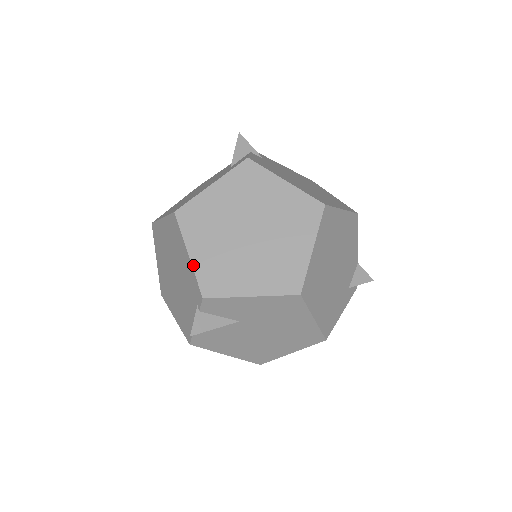
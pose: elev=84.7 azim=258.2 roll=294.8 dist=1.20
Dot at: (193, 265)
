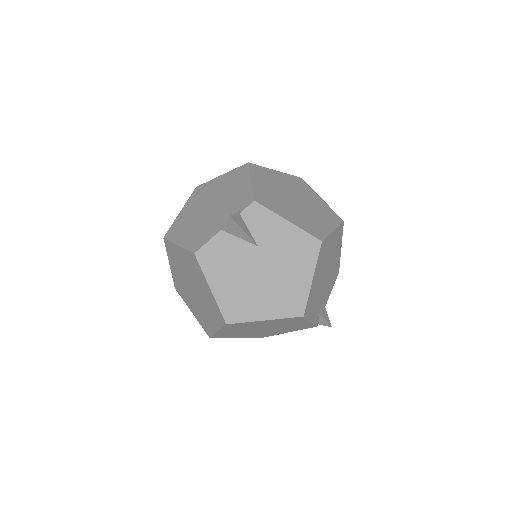
Dot at: (253, 186)
